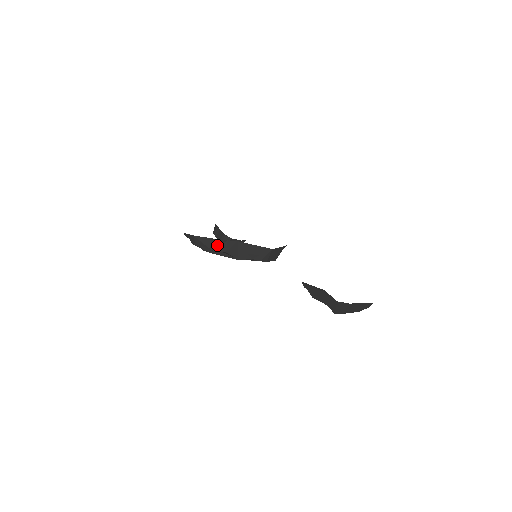
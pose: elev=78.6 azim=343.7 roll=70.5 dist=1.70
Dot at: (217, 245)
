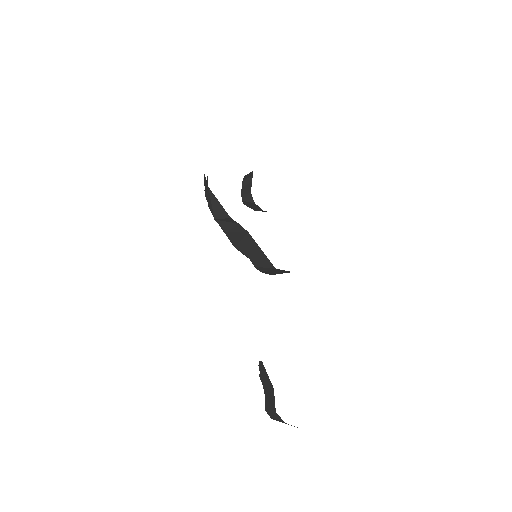
Dot at: (224, 219)
